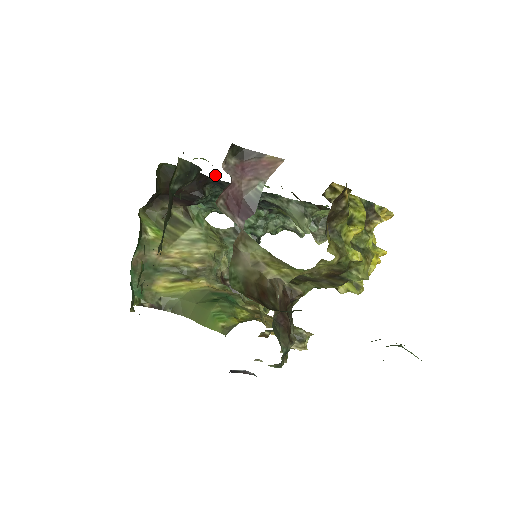
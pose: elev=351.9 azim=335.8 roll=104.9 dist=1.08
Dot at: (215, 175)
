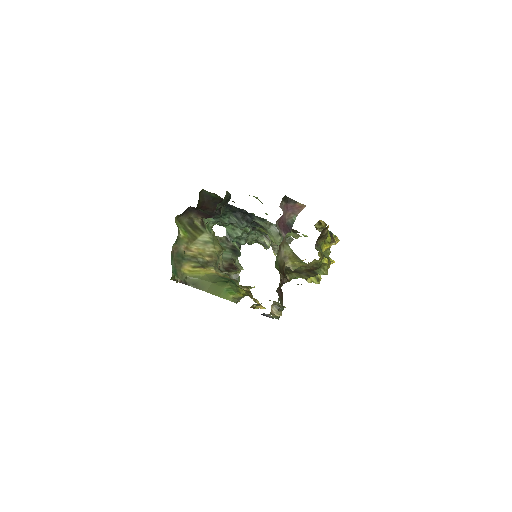
Dot at: (234, 202)
